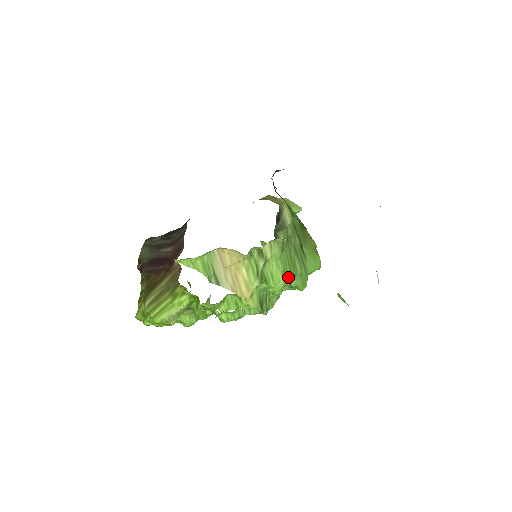
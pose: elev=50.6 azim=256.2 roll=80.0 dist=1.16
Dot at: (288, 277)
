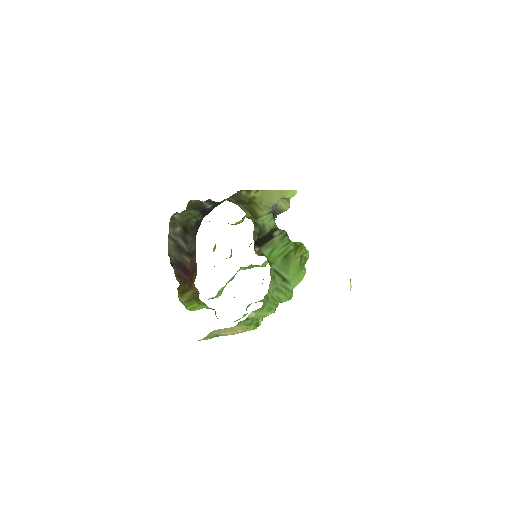
Dot at: (274, 309)
